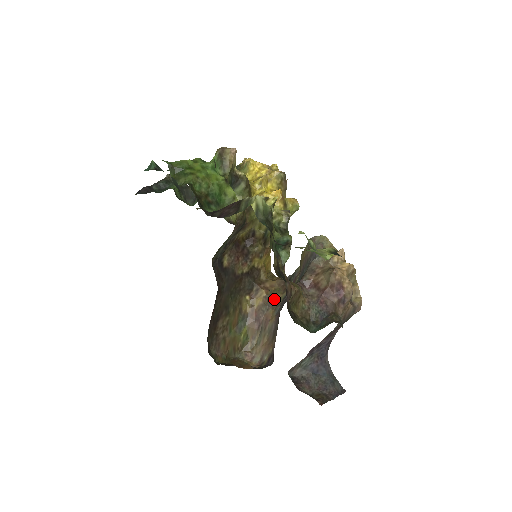
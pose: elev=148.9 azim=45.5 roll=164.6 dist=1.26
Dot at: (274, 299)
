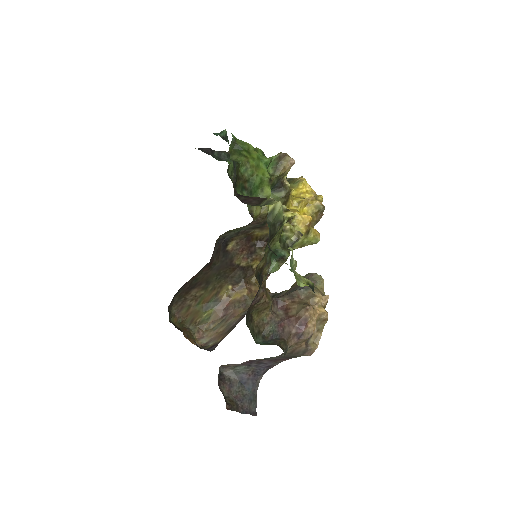
Dot at: (250, 302)
